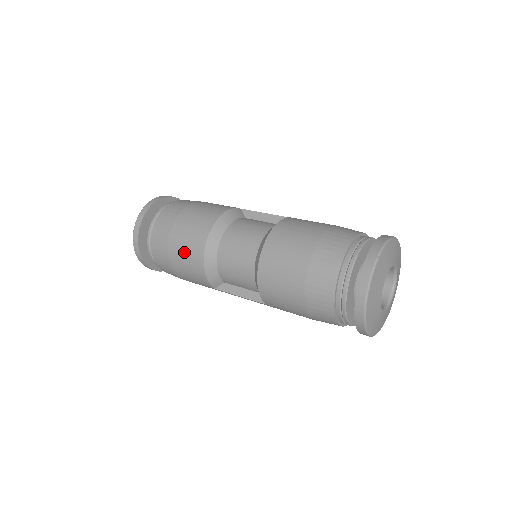
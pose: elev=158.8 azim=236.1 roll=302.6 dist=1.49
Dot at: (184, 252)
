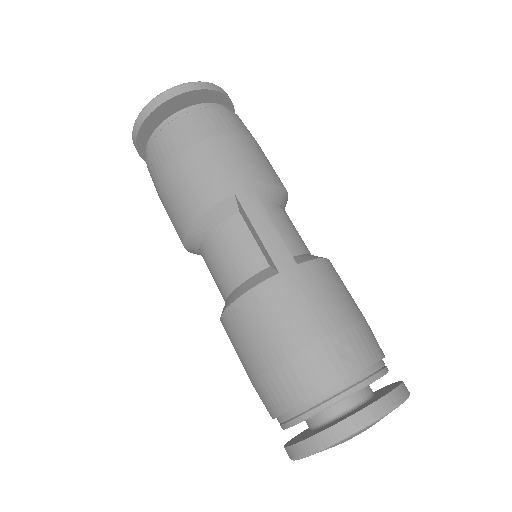
Dot at: occluded
